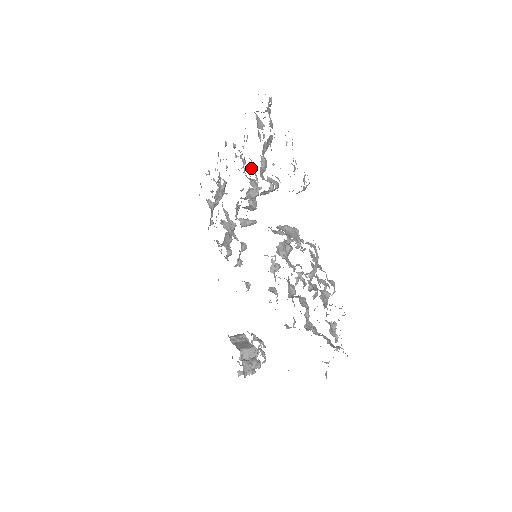
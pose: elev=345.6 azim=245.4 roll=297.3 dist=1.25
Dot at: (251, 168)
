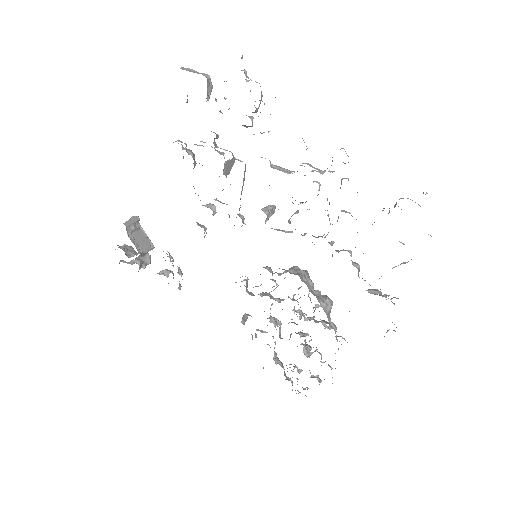
Dot at: occluded
